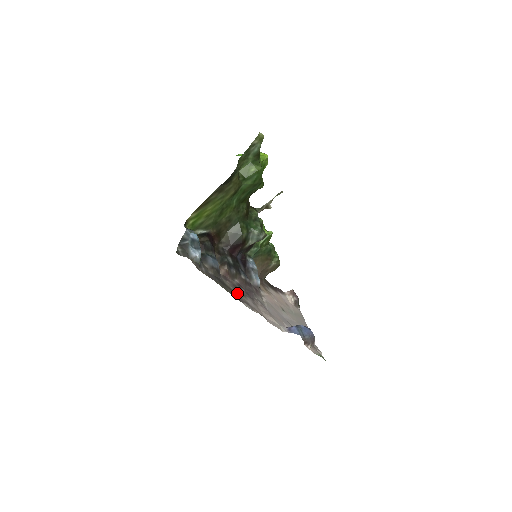
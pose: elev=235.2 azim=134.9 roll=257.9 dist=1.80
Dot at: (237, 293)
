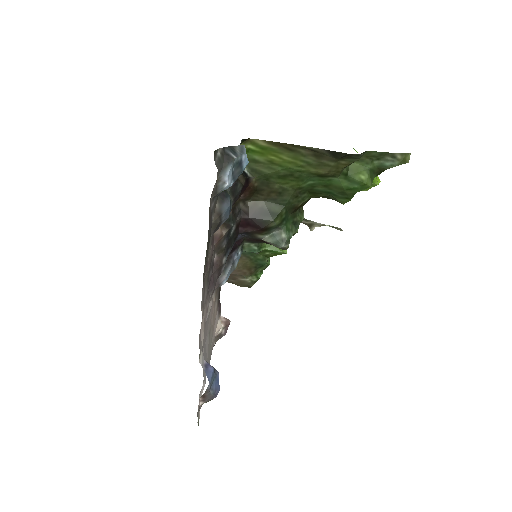
Dot at: (207, 270)
